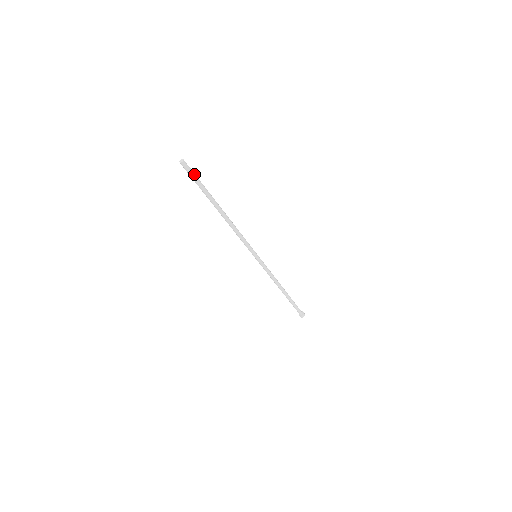
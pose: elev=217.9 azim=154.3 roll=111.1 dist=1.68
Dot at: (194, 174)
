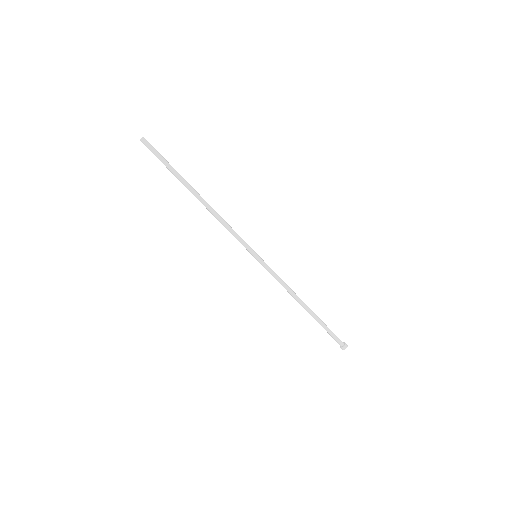
Dot at: (158, 152)
